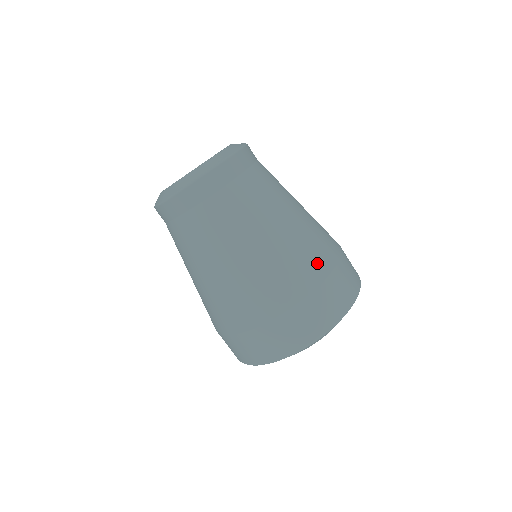
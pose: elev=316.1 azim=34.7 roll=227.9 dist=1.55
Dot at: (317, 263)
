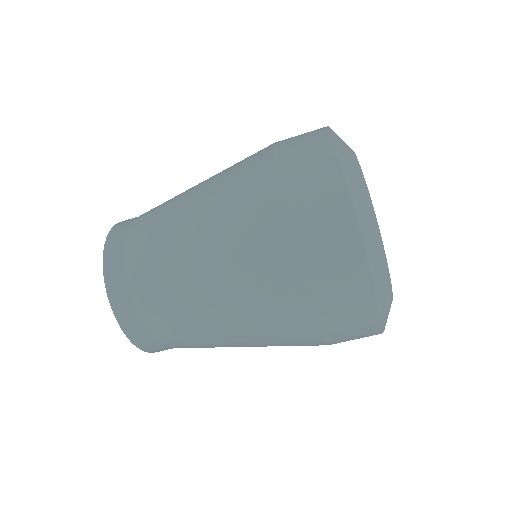
Dot at: occluded
